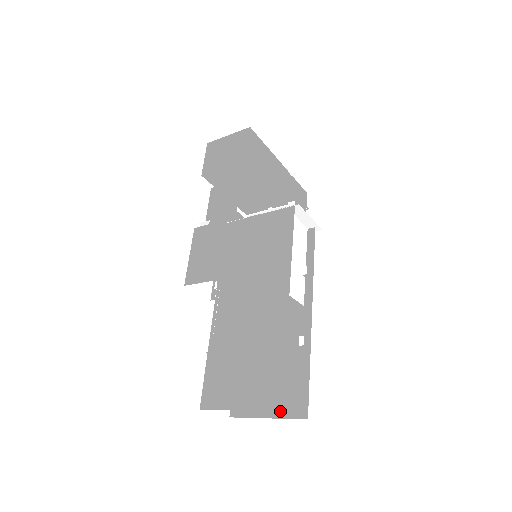
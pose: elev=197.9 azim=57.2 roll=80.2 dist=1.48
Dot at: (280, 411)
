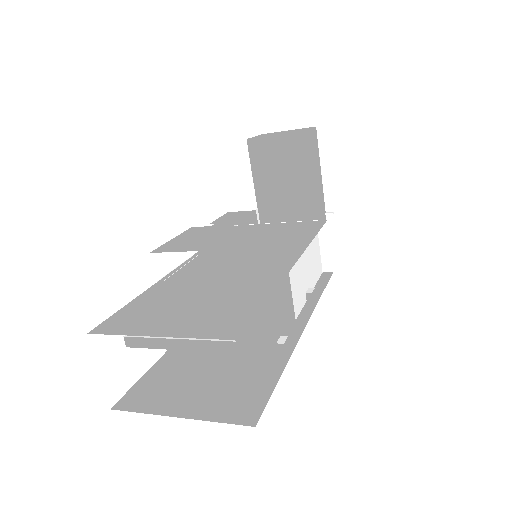
Dot at: (208, 411)
